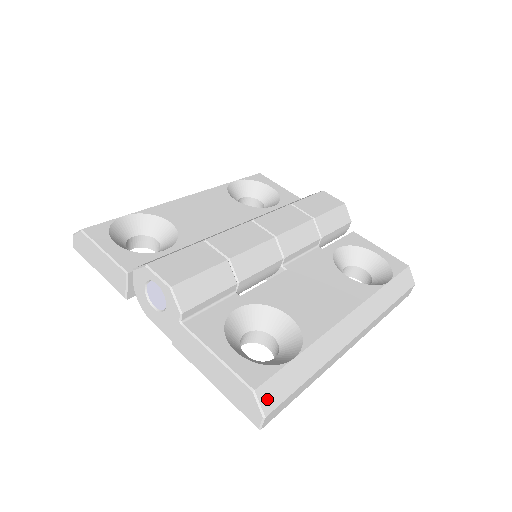
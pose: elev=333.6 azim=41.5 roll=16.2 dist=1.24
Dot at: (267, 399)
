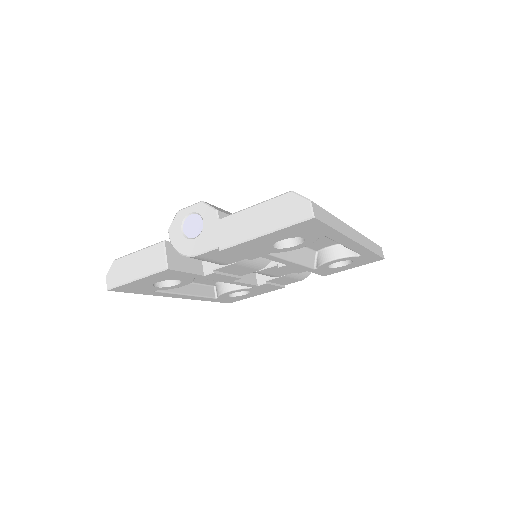
Dot at: occluded
